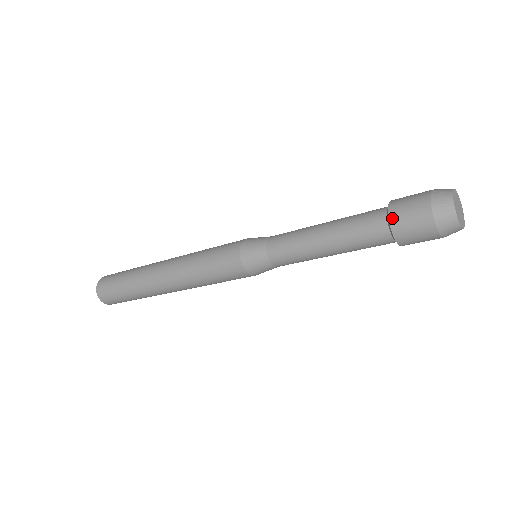
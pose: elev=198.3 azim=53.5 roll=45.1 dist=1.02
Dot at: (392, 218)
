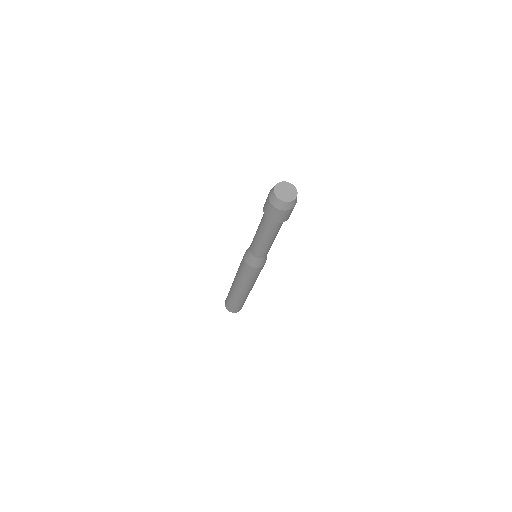
Dot at: (264, 205)
